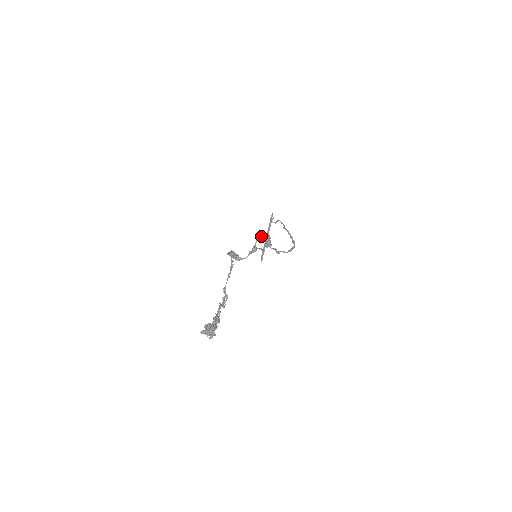
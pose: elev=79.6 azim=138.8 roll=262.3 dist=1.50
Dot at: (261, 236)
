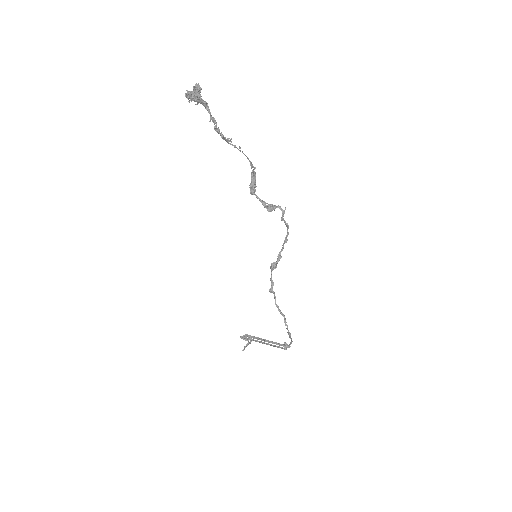
Dot at: (285, 207)
